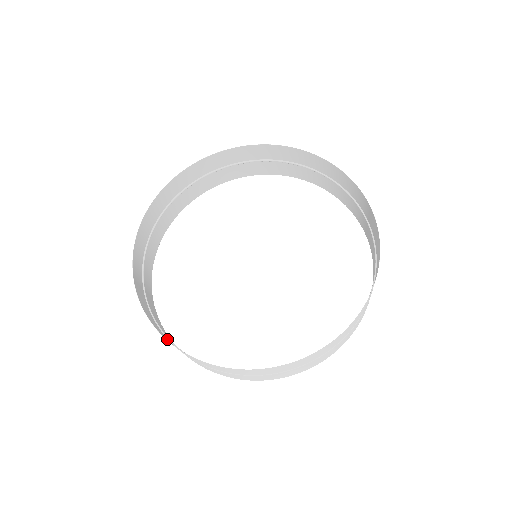
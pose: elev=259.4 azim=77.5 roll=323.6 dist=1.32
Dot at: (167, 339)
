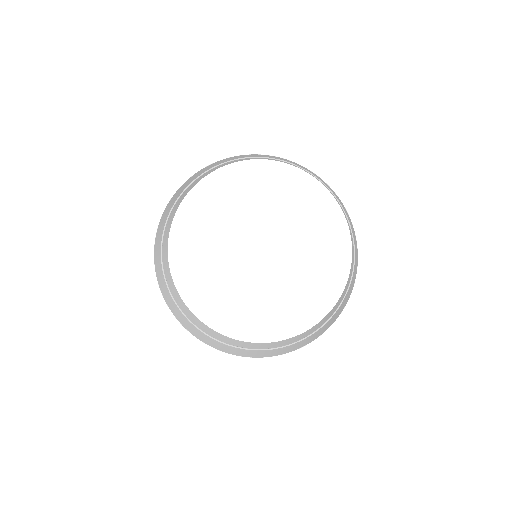
Dot at: (190, 325)
